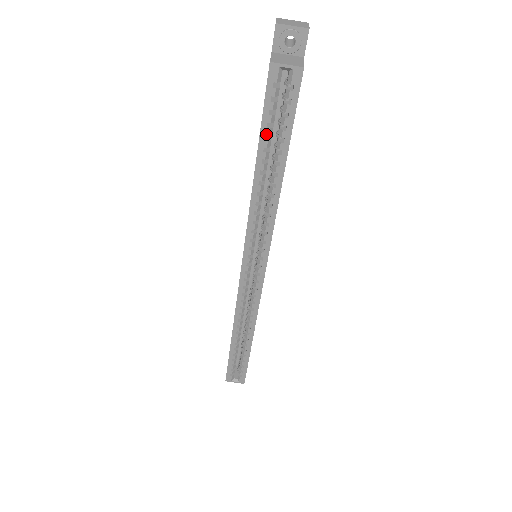
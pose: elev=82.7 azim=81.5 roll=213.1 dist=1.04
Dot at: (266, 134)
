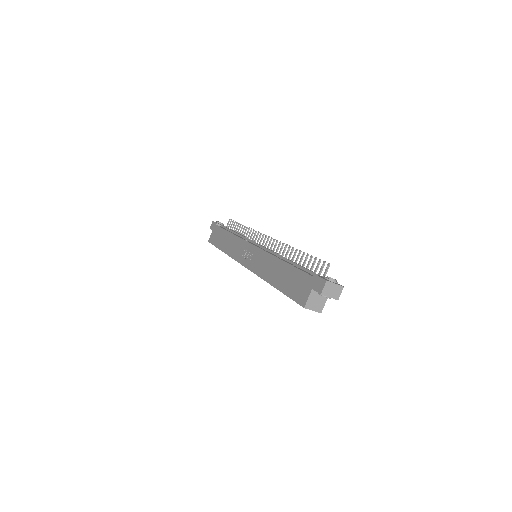
Dot at: occluded
